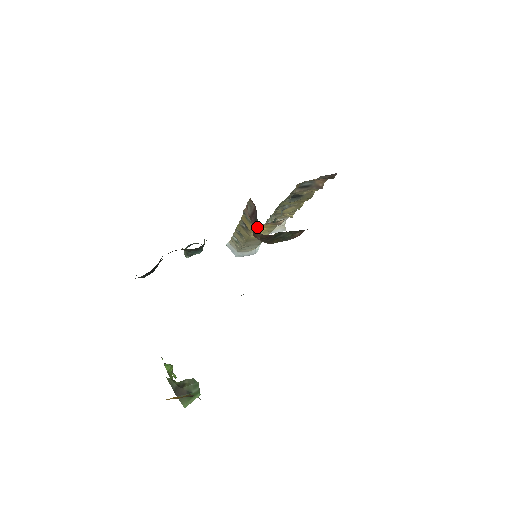
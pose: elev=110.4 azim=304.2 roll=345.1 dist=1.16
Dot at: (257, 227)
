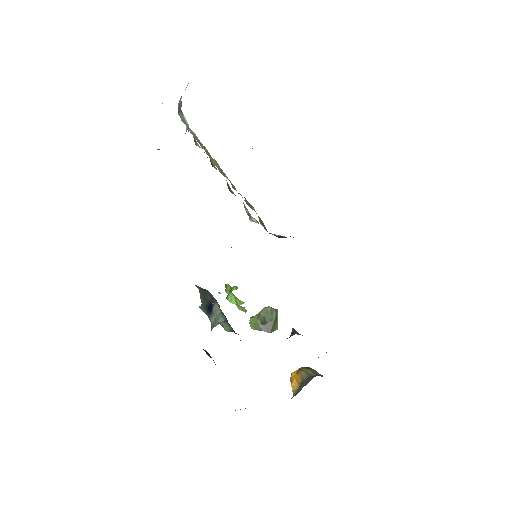
Dot at: occluded
